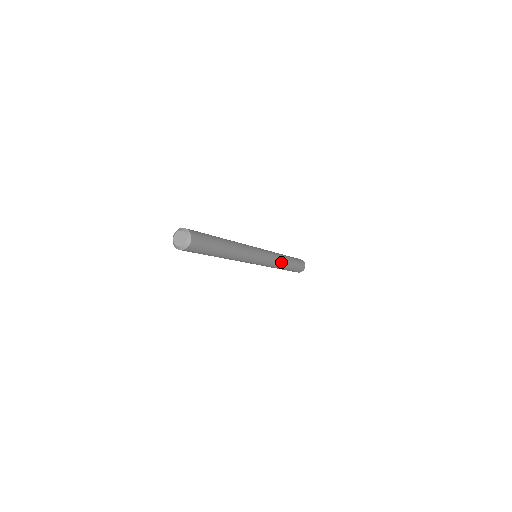
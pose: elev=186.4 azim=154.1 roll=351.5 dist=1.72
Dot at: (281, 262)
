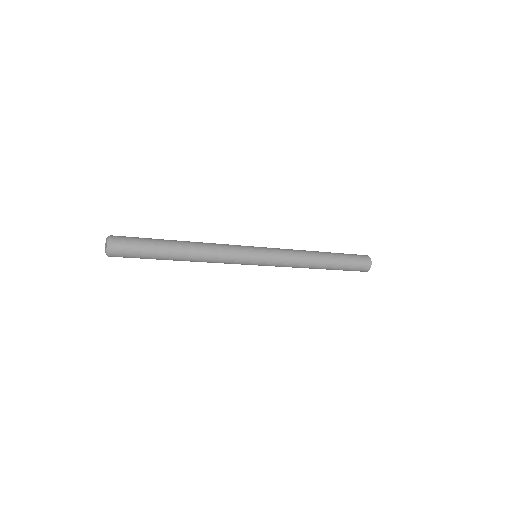
Dot at: (303, 266)
